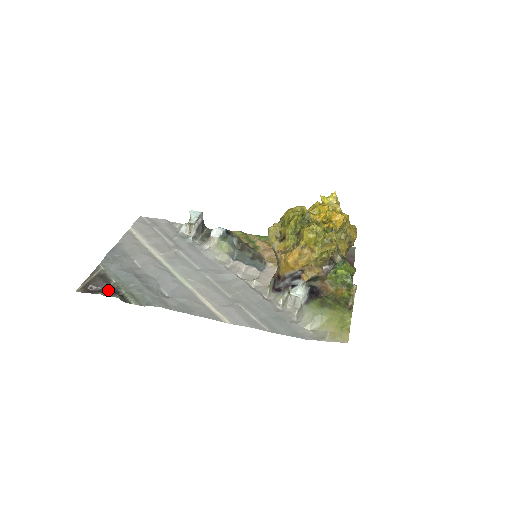
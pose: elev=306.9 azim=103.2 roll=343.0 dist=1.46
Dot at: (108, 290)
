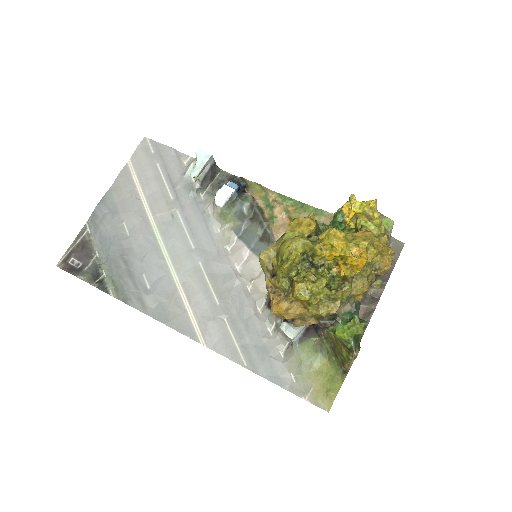
Dot at: (88, 270)
